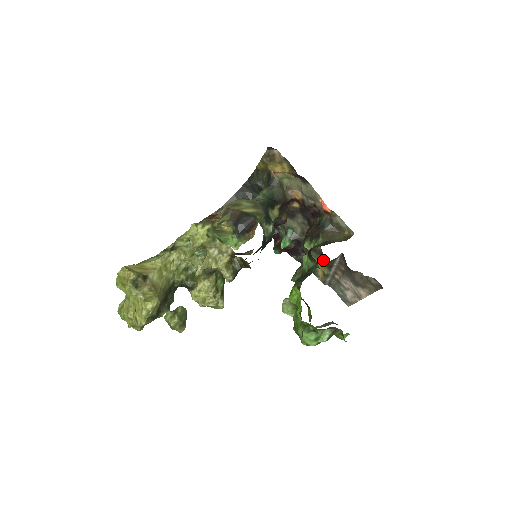
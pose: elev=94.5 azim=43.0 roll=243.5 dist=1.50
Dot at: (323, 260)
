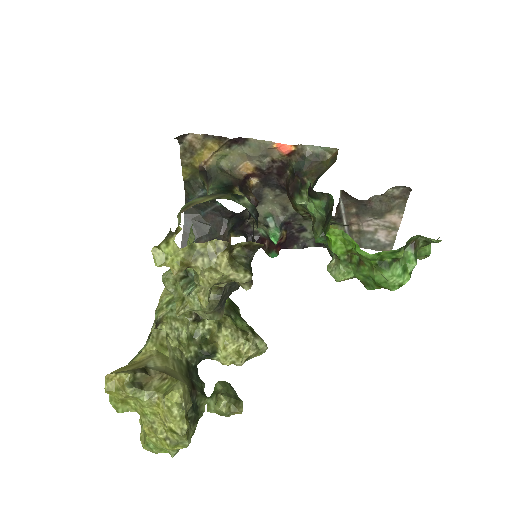
Dot at: occluded
